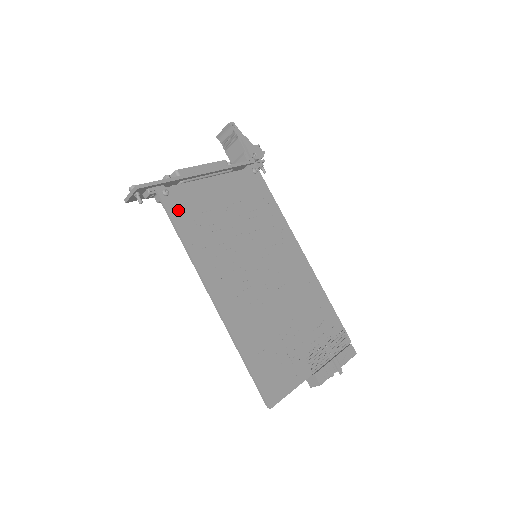
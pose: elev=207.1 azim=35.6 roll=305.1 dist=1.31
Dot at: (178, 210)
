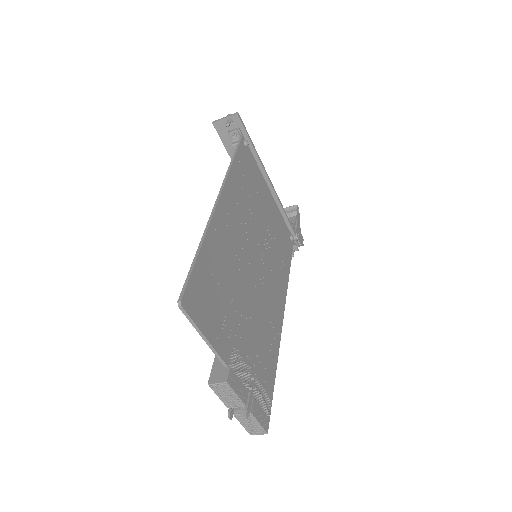
Dot at: (244, 157)
